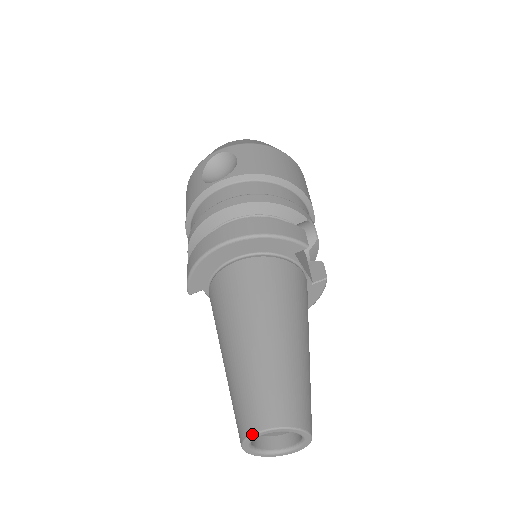
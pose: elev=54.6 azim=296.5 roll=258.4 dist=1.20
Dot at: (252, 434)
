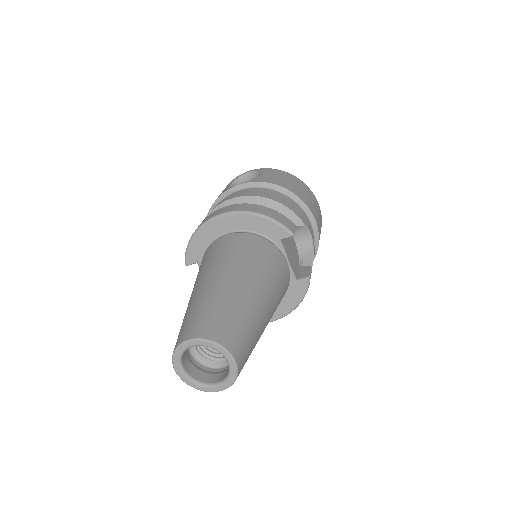
Dot at: (182, 342)
